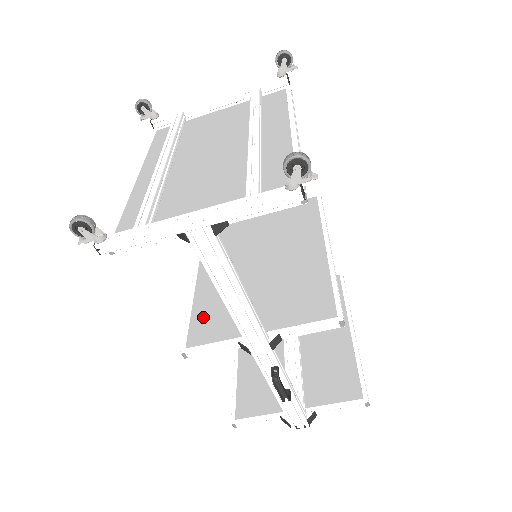
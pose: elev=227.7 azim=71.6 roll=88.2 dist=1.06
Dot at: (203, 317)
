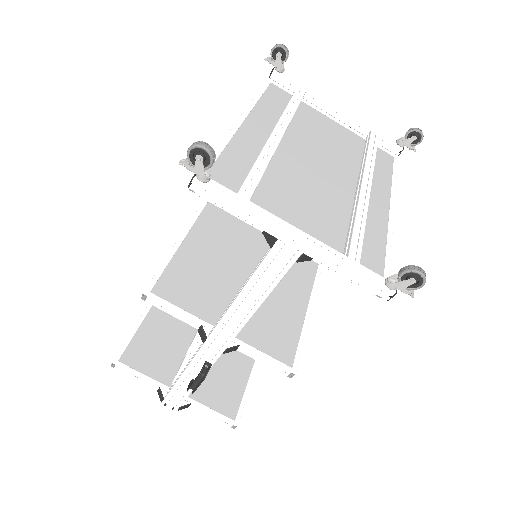
Dot at: (180, 273)
